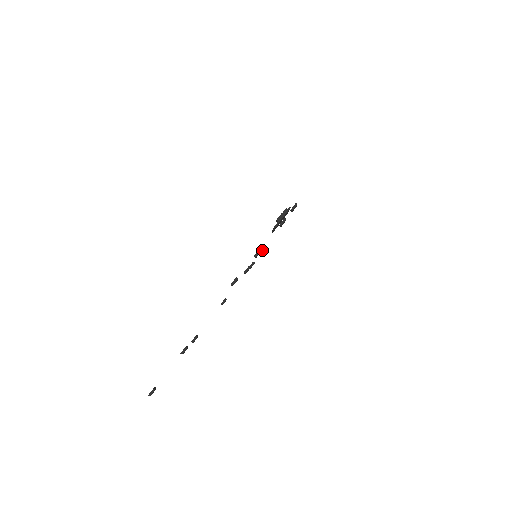
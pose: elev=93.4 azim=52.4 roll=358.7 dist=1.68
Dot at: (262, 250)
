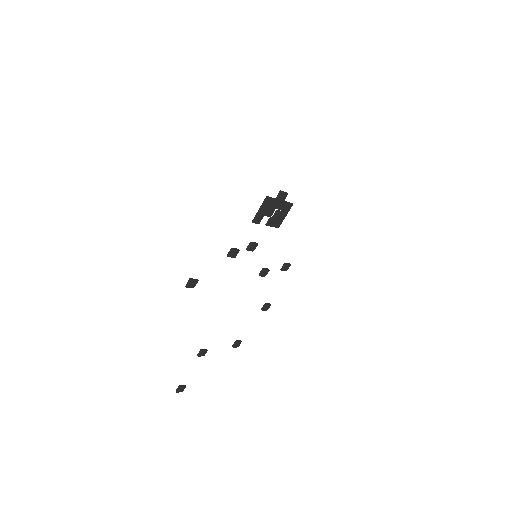
Dot at: (251, 249)
